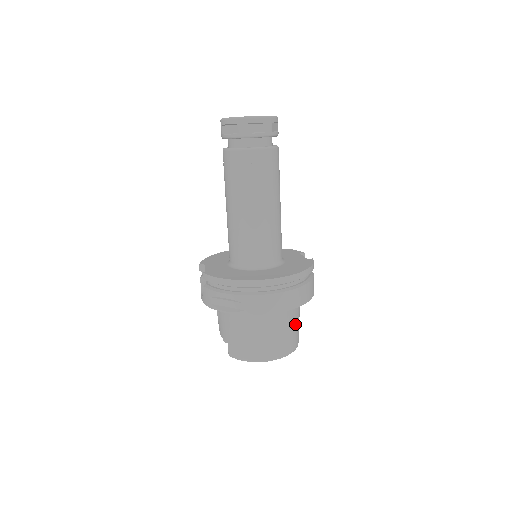
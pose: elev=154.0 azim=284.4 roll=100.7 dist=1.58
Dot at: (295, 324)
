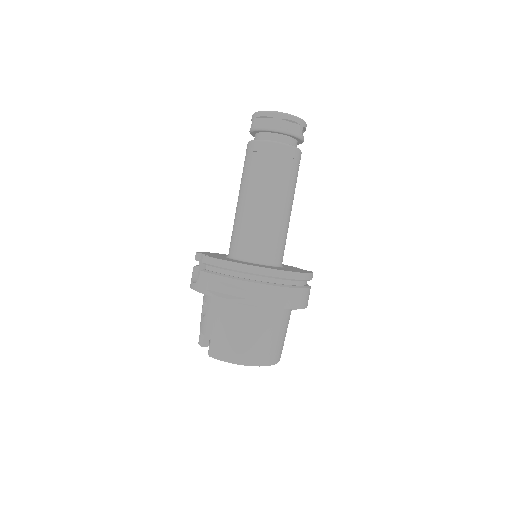
Dot at: (284, 333)
